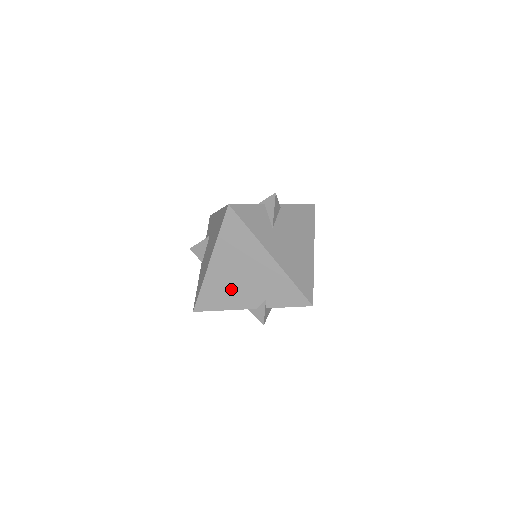
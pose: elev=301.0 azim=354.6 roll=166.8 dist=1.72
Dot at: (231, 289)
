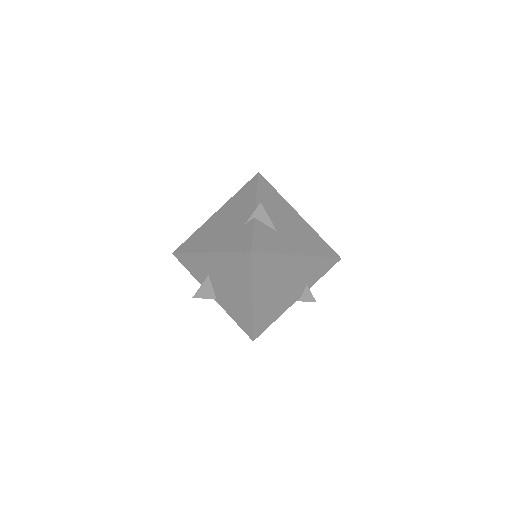
Dot at: (277, 302)
